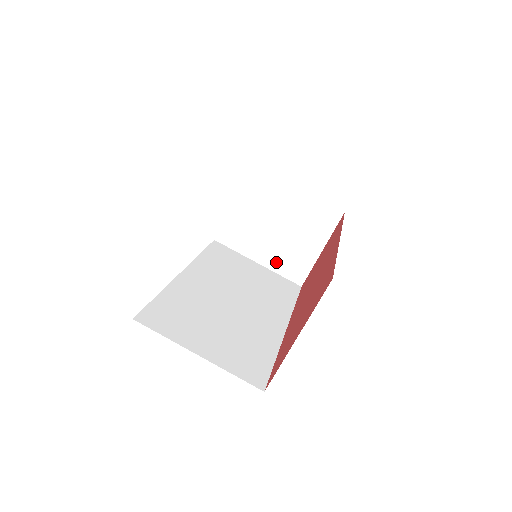
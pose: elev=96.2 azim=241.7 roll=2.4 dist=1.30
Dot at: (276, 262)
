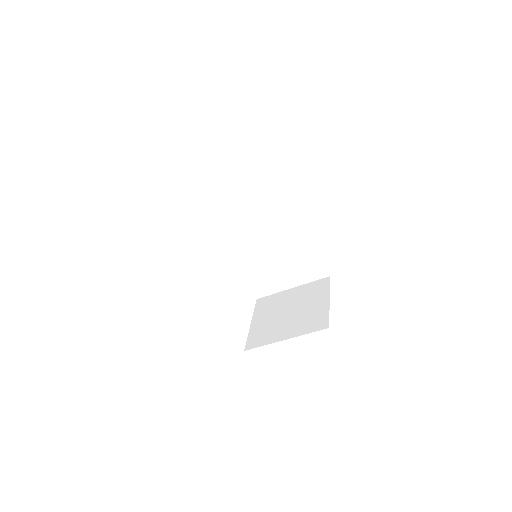
Dot at: occluded
